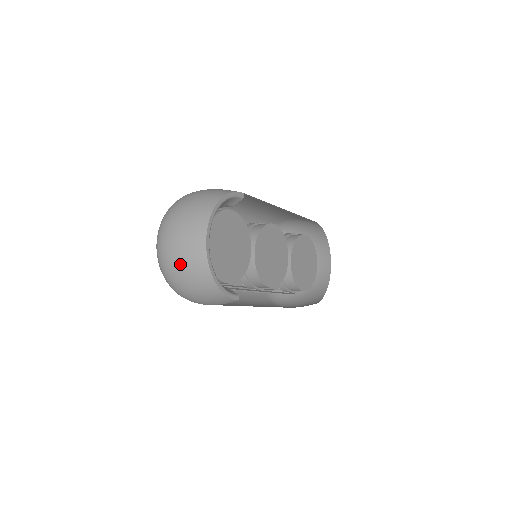
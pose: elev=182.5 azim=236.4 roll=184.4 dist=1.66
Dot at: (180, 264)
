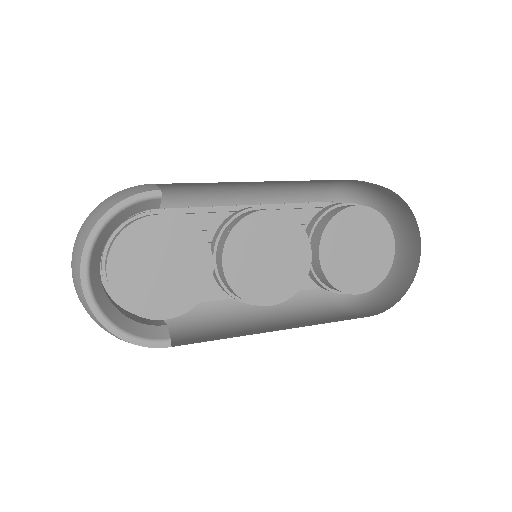
Dot at: occluded
